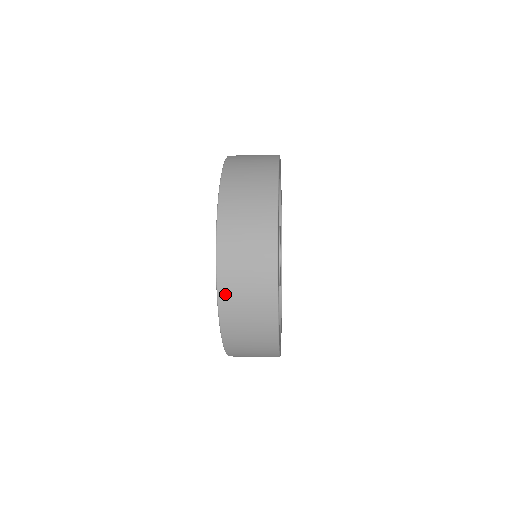
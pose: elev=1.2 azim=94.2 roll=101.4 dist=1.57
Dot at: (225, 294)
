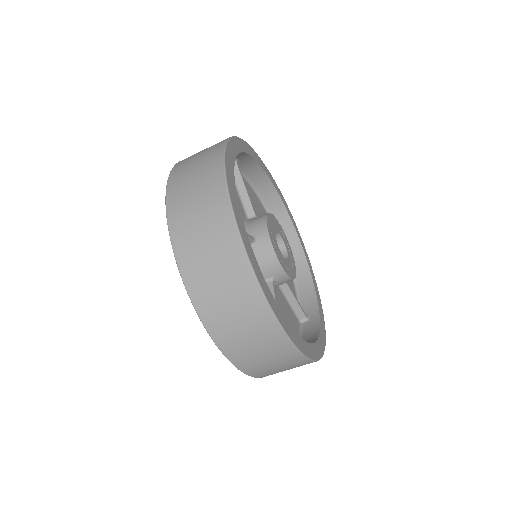
Dot at: occluded
